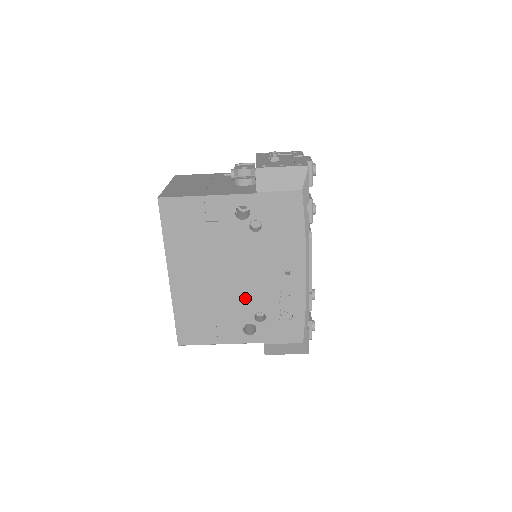
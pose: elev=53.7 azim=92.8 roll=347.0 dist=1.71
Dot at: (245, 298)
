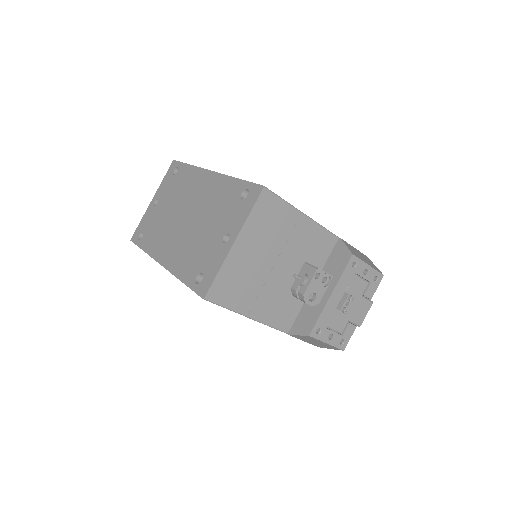
Dot at: occluded
